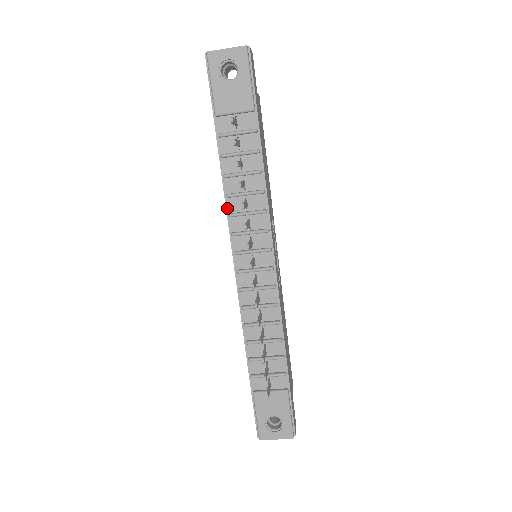
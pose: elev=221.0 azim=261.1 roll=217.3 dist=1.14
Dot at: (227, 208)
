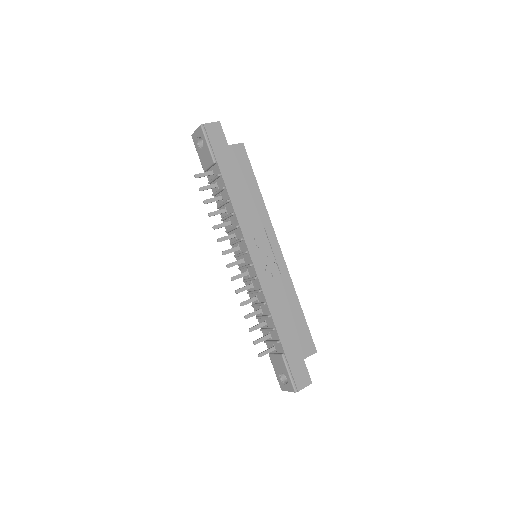
Dot at: (225, 227)
